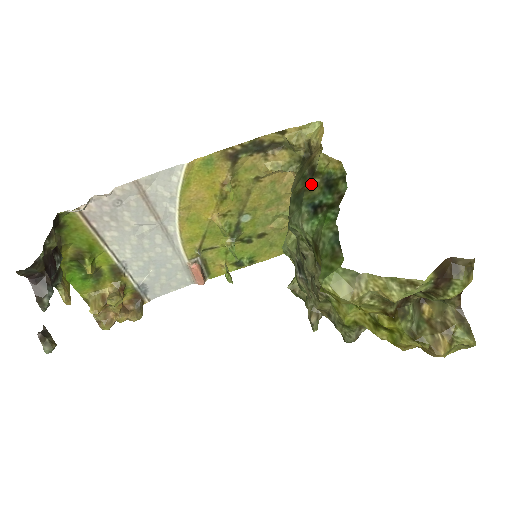
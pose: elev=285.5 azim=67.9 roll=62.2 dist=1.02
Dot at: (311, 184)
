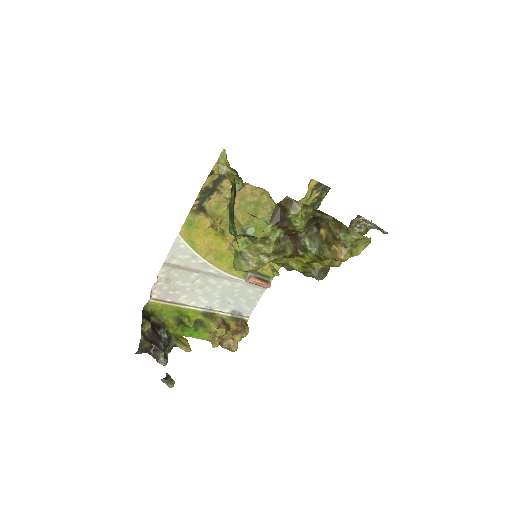
Dot at: (231, 198)
